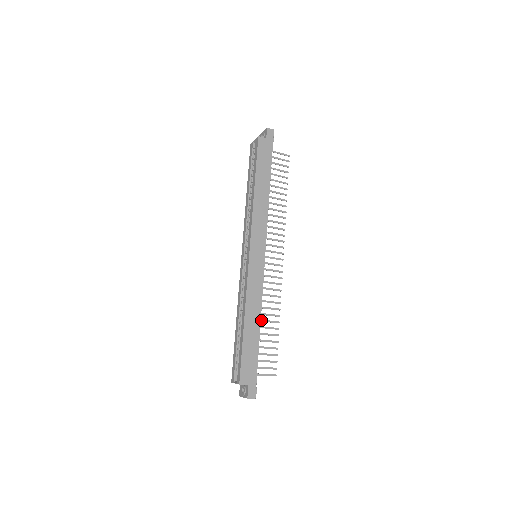
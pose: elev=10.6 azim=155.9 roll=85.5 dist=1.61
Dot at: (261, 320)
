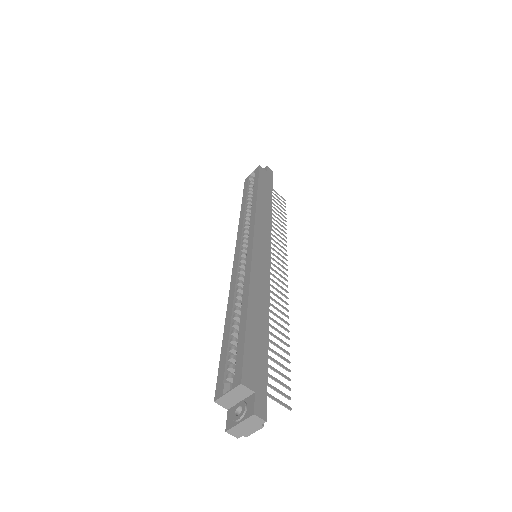
Dot at: occluded
